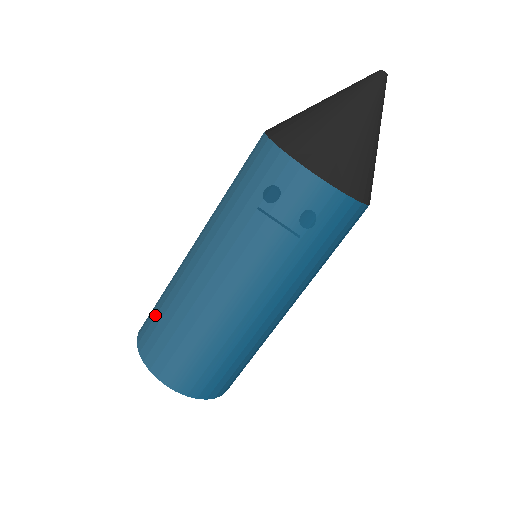
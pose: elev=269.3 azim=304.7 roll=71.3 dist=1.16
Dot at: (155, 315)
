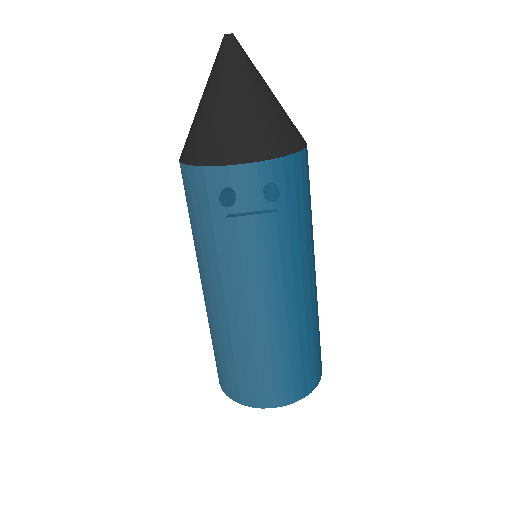
Dot at: (220, 363)
